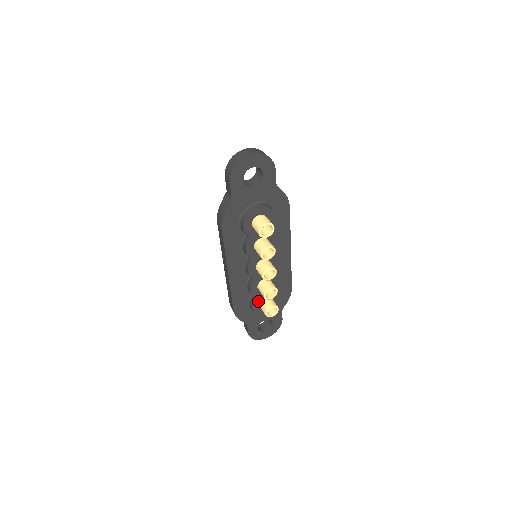
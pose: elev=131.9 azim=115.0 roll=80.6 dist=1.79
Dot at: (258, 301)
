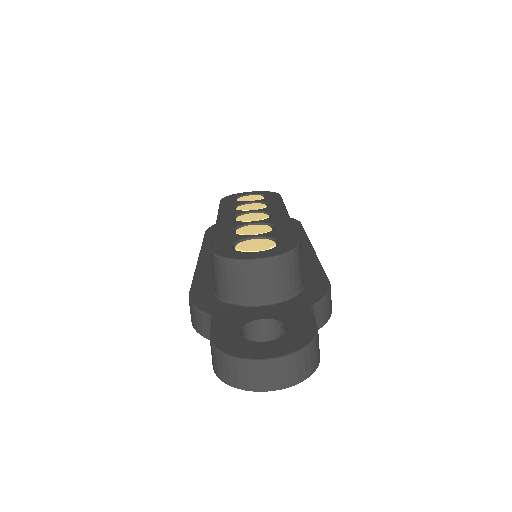
Dot at: occluded
